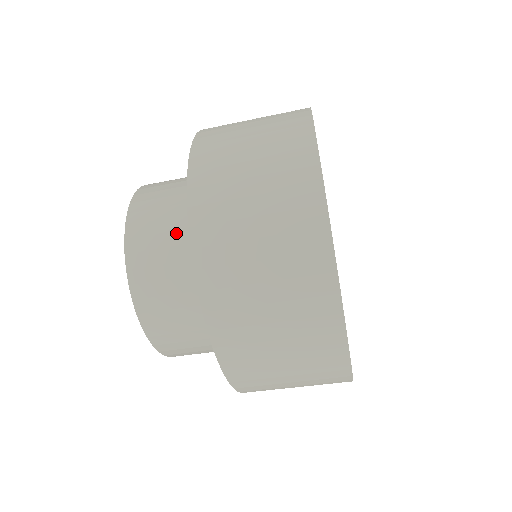
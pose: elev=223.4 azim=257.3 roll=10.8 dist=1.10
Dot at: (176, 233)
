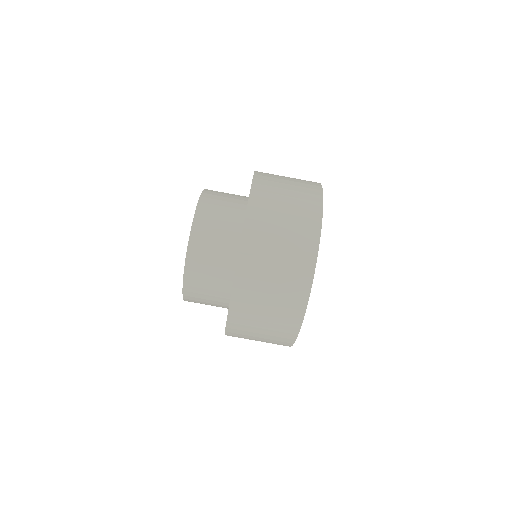
Dot at: (230, 209)
